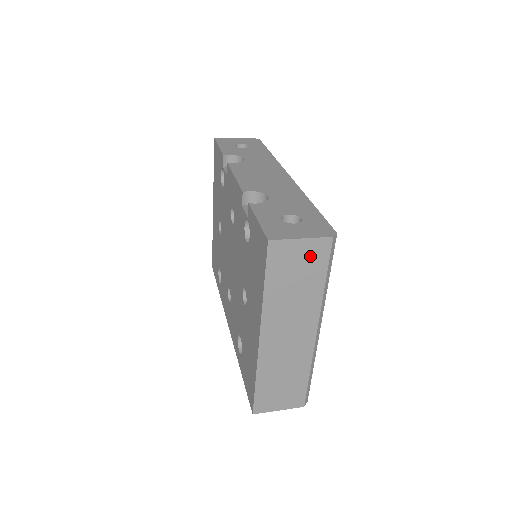
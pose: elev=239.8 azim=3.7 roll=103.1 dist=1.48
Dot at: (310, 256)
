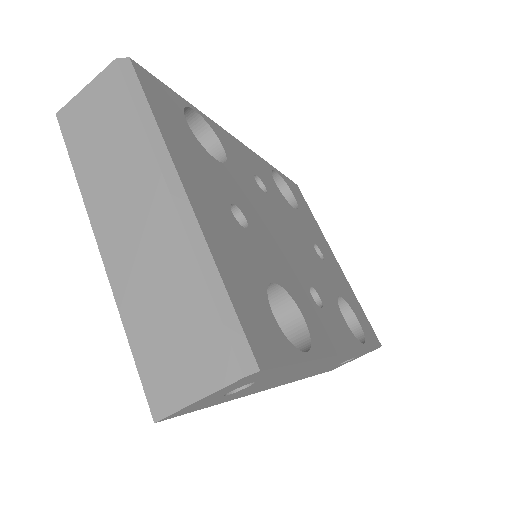
Dot at: (104, 98)
